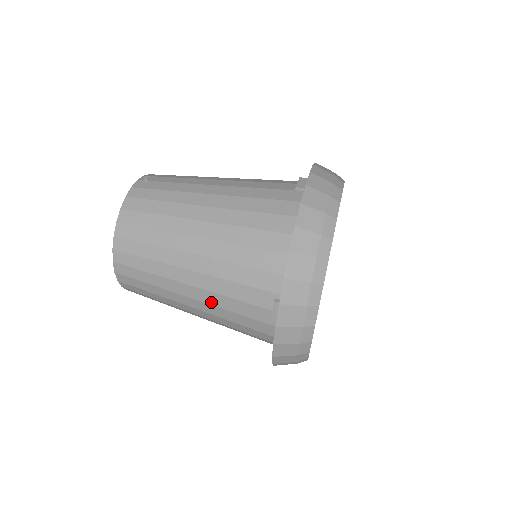
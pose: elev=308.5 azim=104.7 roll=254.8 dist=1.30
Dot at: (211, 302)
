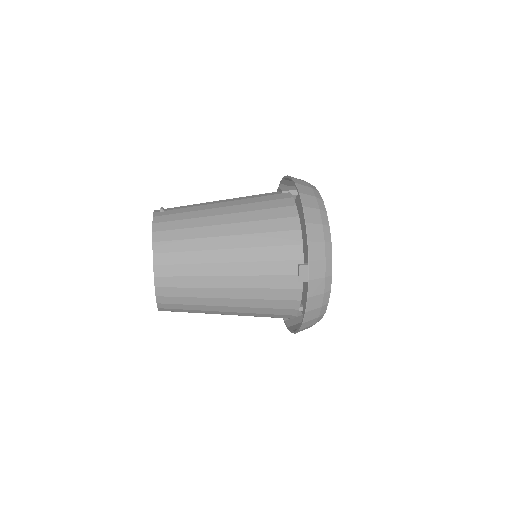
Dot at: (246, 286)
